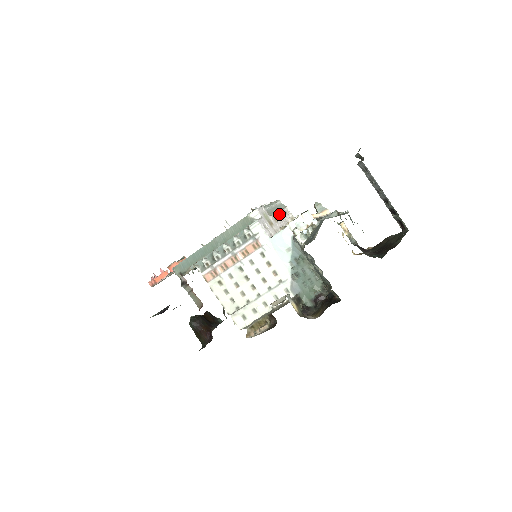
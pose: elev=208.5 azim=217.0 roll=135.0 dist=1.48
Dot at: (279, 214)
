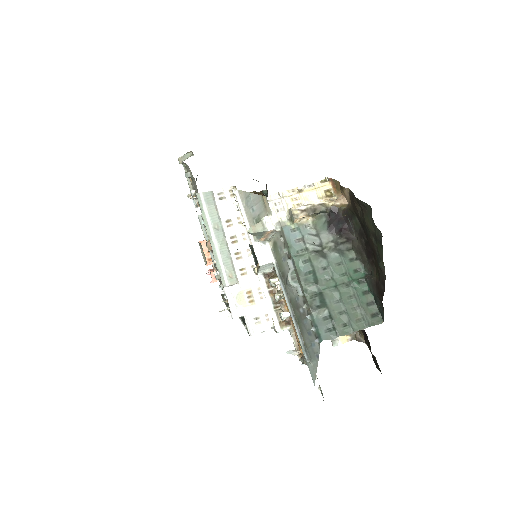
Dot at: (229, 239)
